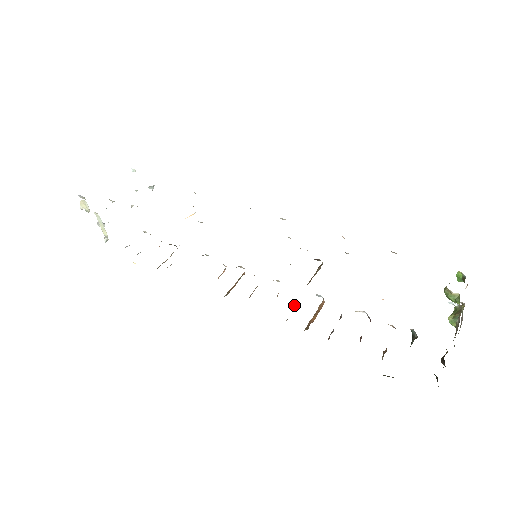
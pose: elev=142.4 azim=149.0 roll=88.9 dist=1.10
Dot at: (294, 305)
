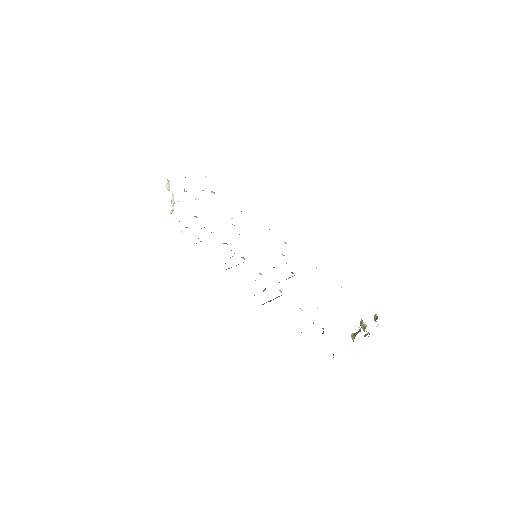
Dot at: (263, 290)
